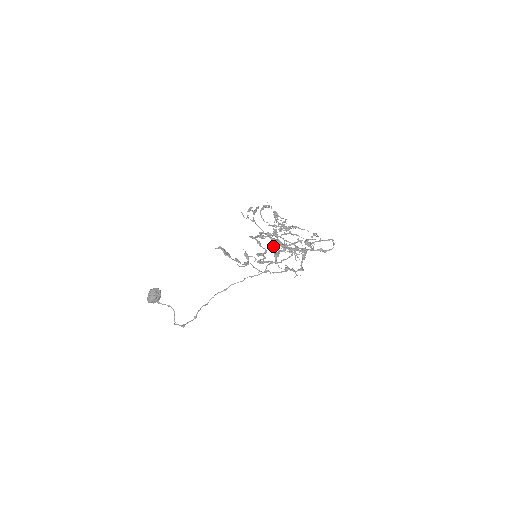
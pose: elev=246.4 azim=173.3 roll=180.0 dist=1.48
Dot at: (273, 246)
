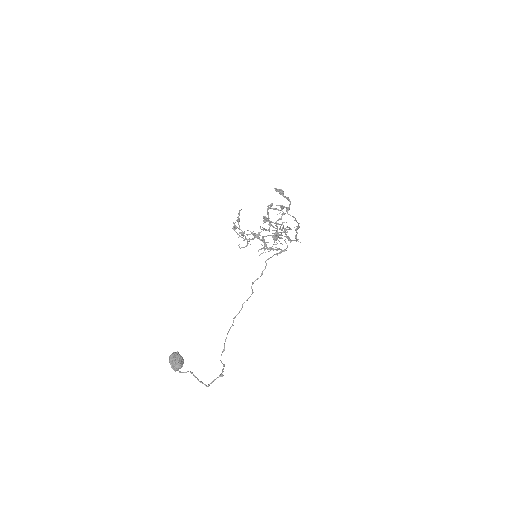
Dot at: (268, 235)
